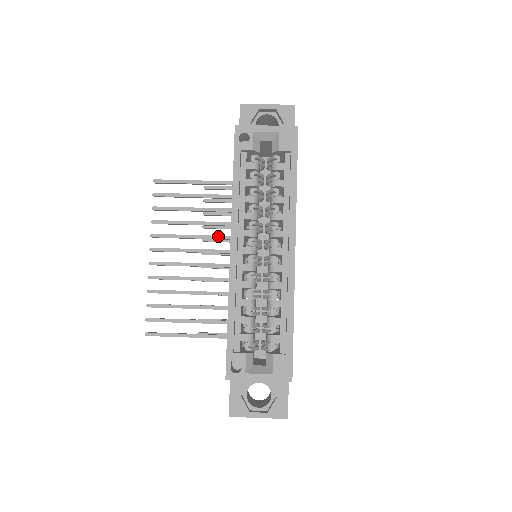
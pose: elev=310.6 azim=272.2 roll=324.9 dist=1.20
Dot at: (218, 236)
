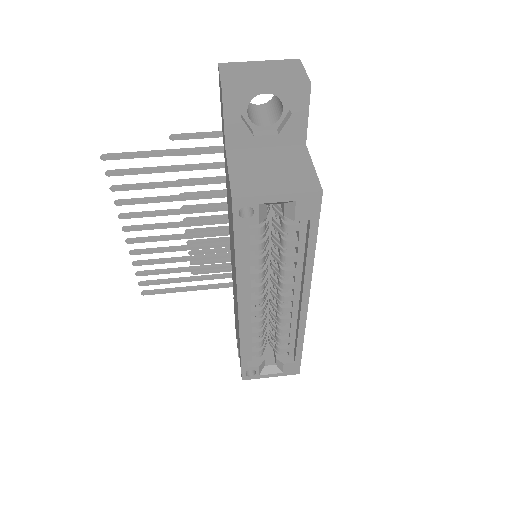
Dot at: (203, 210)
